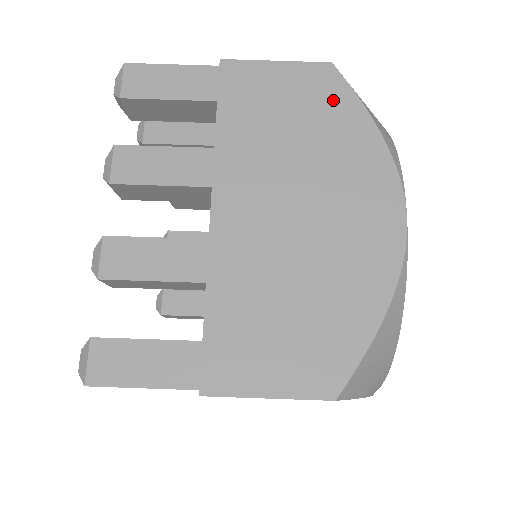
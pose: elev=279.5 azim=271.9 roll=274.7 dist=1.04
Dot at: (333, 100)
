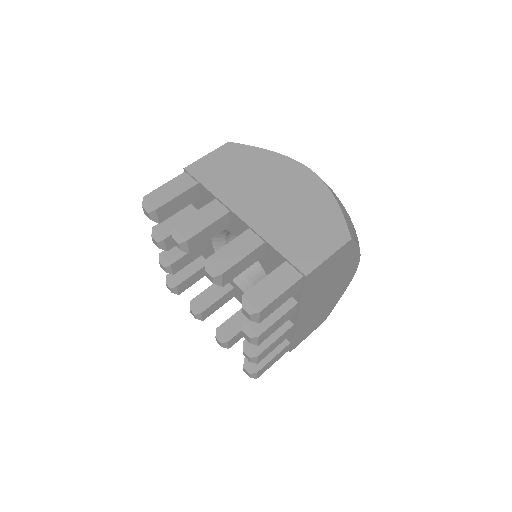
Dot at: (243, 153)
